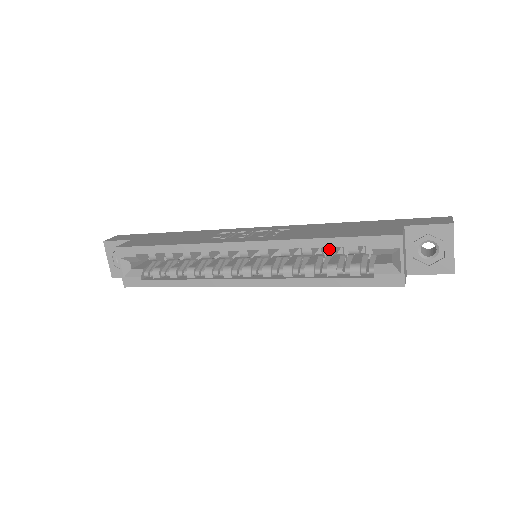
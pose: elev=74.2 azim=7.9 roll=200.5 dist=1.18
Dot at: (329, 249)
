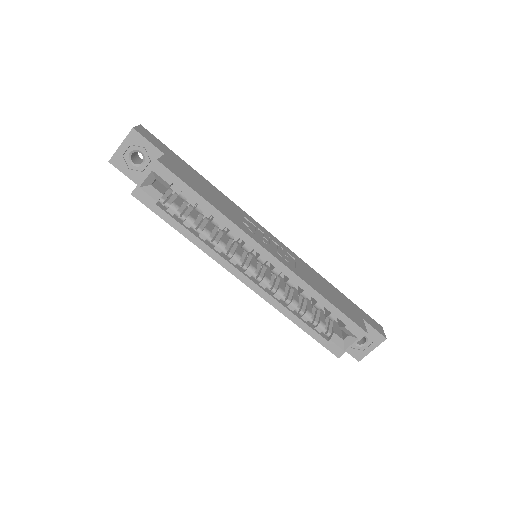
Dot at: (320, 305)
